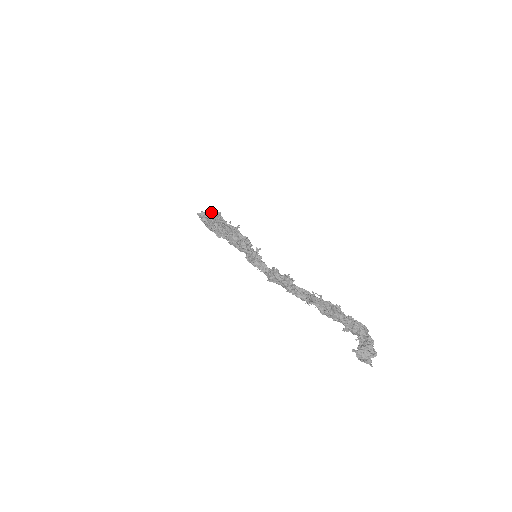
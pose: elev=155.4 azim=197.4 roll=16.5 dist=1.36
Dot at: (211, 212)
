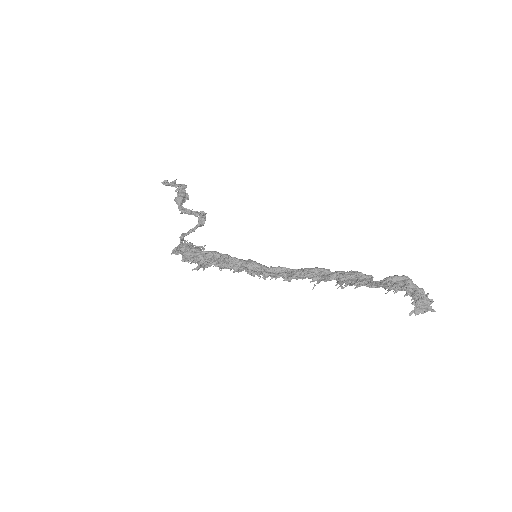
Dot at: occluded
